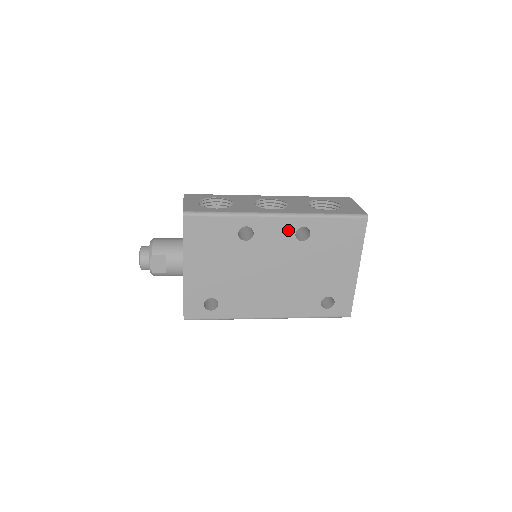
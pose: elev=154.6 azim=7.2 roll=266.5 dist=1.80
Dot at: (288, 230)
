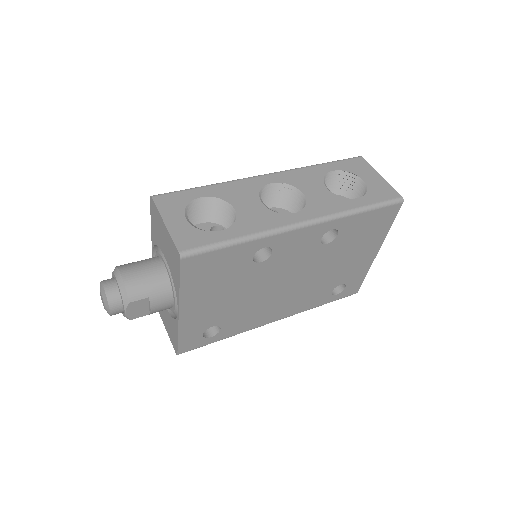
Dot at: (314, 237)
